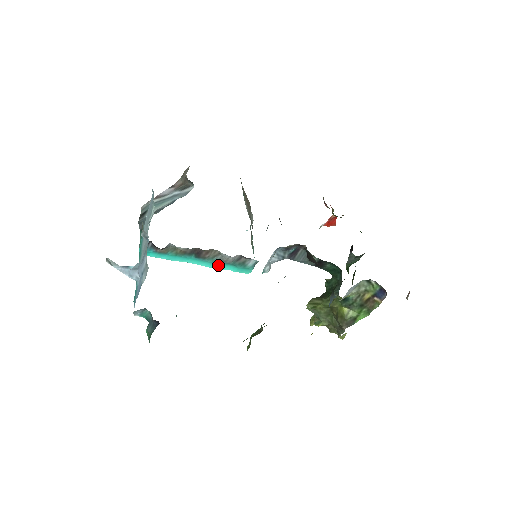
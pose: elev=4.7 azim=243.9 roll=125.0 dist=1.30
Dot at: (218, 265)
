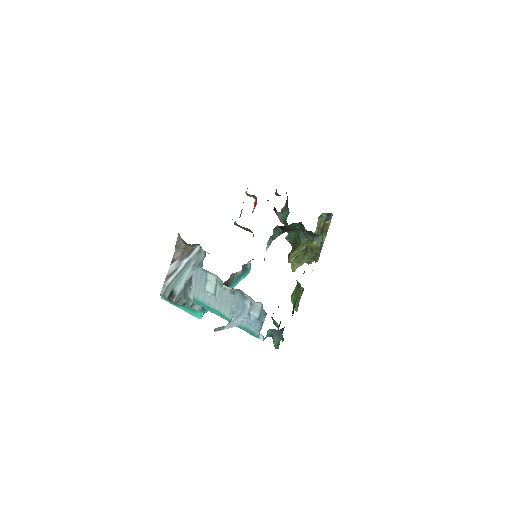
Dot at: (236, 283)
